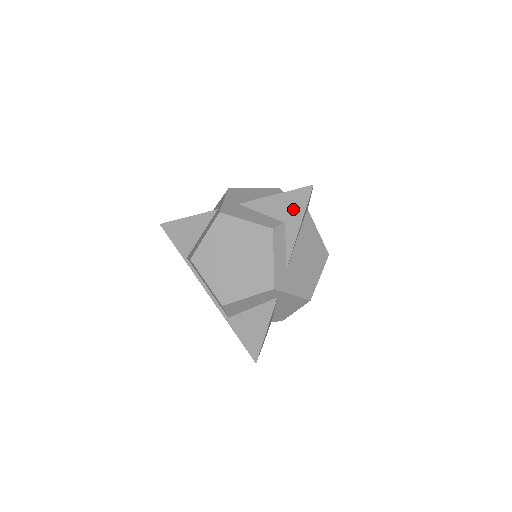
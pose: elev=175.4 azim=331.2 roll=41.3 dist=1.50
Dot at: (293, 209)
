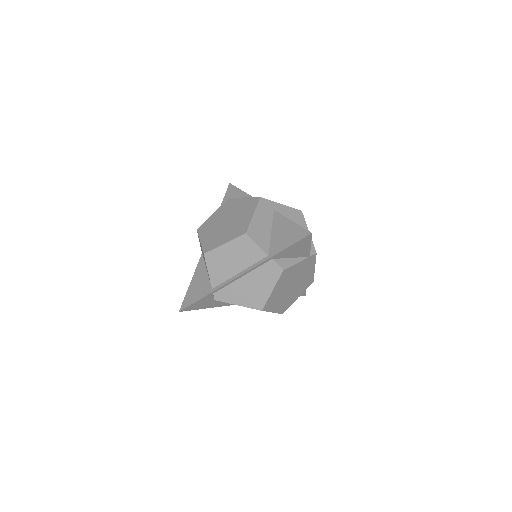
Dot at: (233, 196)
